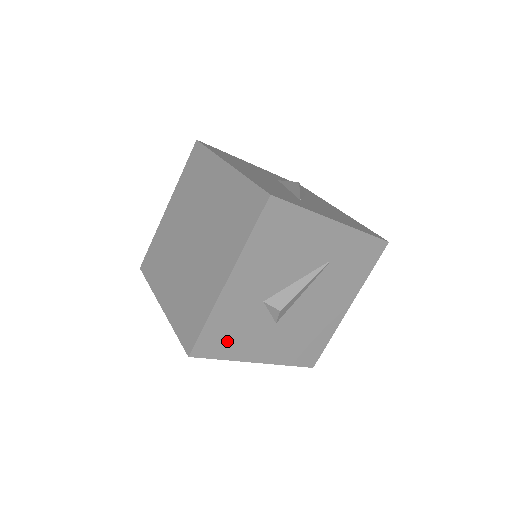
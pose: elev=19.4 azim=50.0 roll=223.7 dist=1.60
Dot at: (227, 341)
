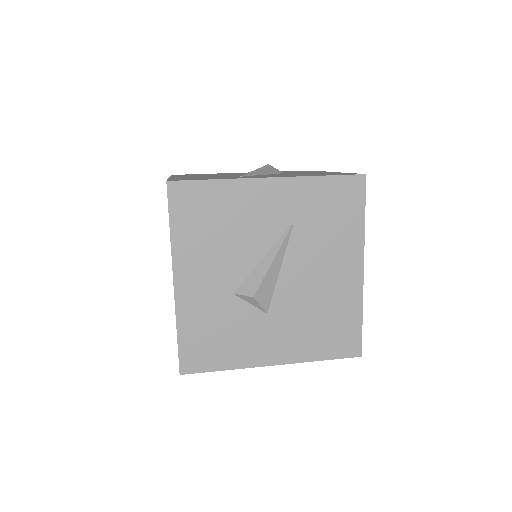
Dot at: (216, 348)
